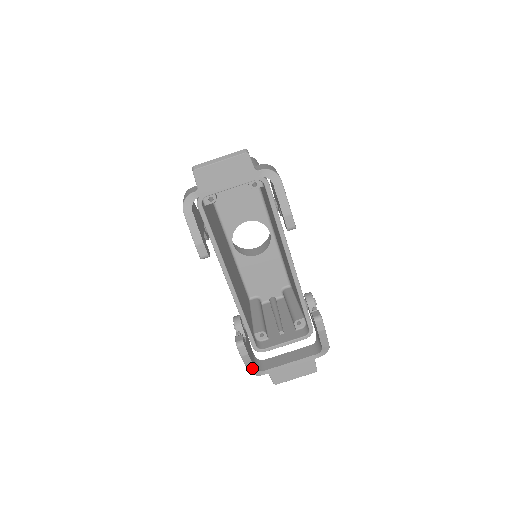
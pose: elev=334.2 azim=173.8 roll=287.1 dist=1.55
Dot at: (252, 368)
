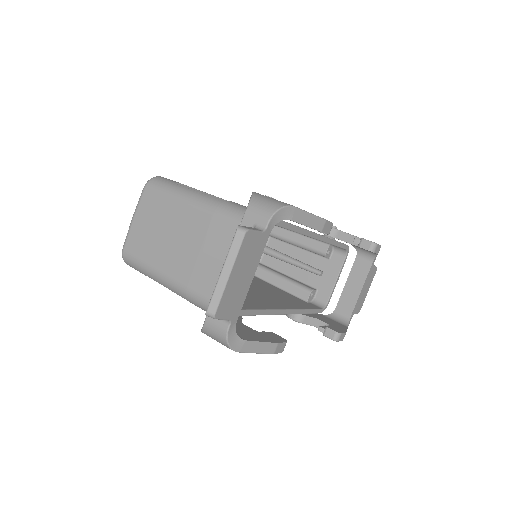
Dot at: occluded
